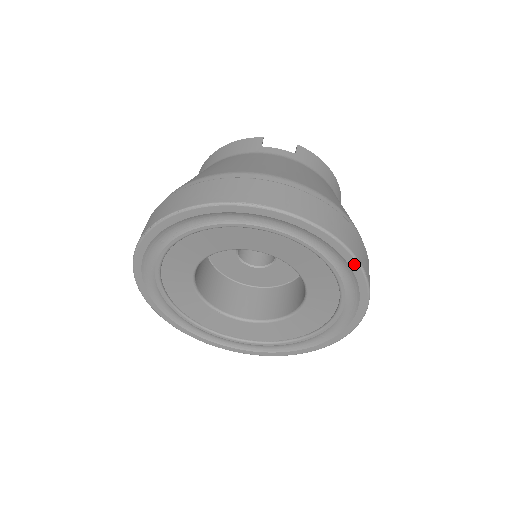
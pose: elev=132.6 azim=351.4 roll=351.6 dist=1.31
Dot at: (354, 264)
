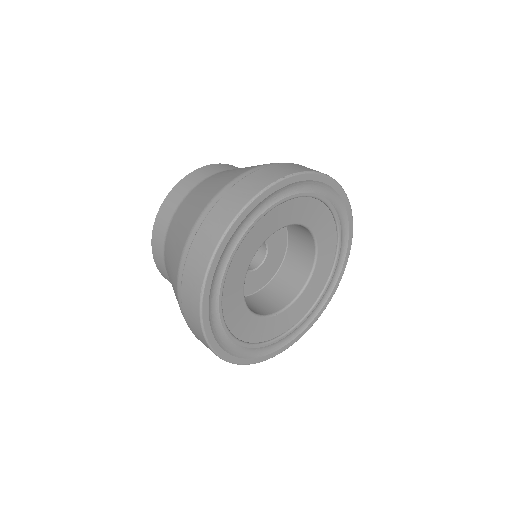
Dot at: (348, 252)
